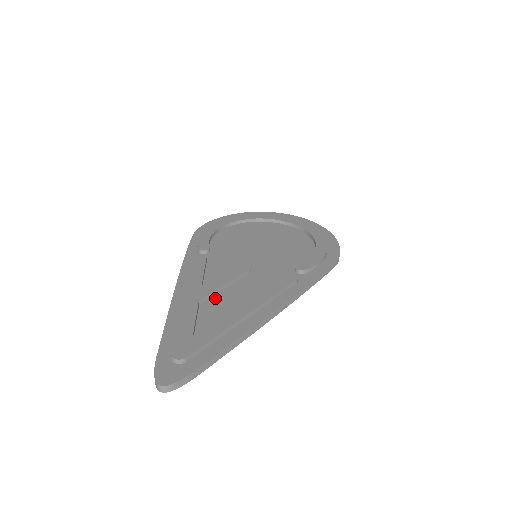
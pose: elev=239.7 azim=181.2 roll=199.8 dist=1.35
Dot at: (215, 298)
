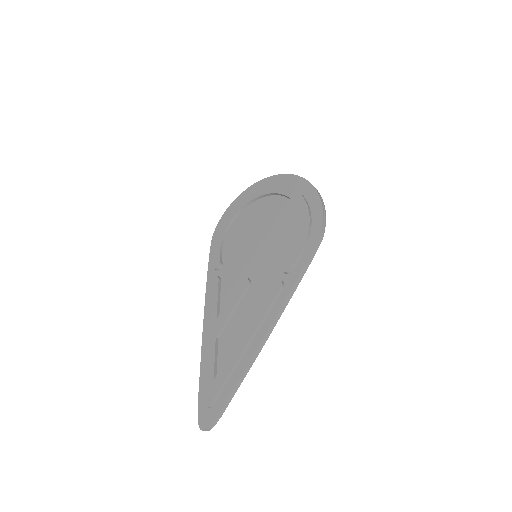
Dot at: (227, 328)
